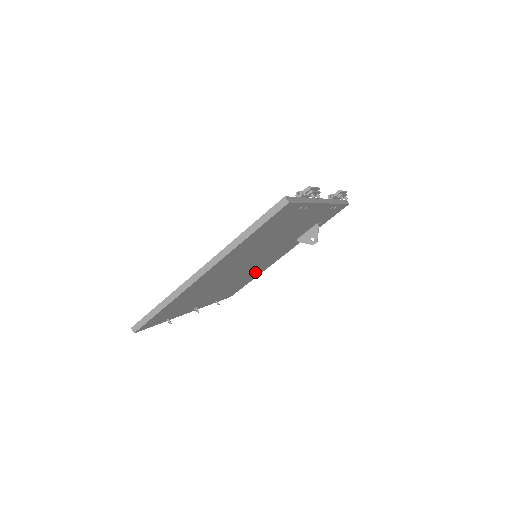
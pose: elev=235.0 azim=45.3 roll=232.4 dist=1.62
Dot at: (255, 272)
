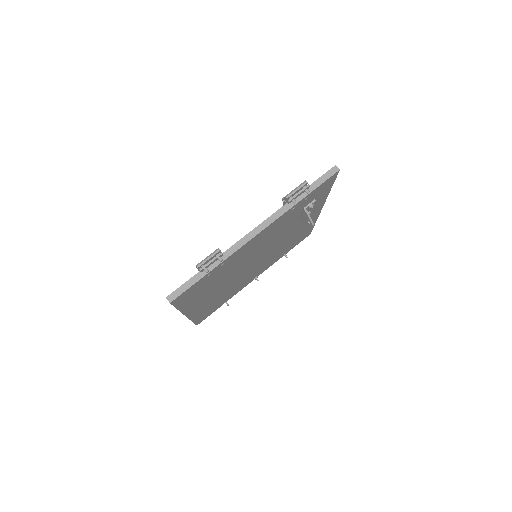
Dot at: (297, 234)
